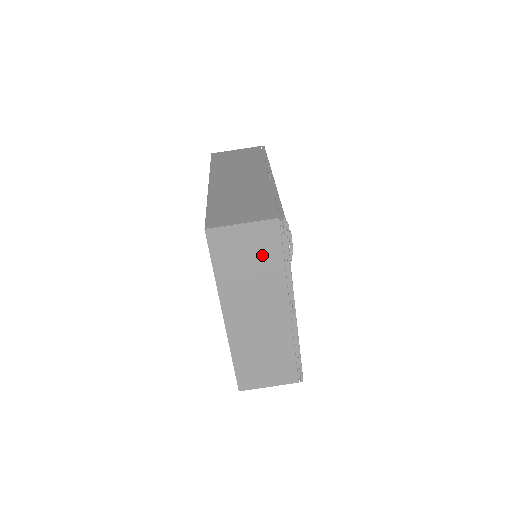
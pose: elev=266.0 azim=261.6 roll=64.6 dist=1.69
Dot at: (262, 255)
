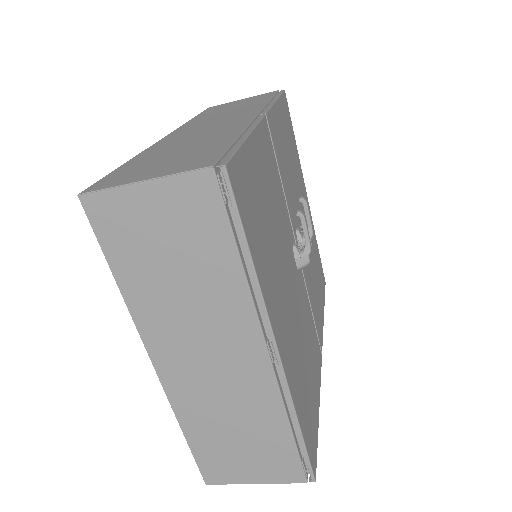
Dot at: (194, 246)
